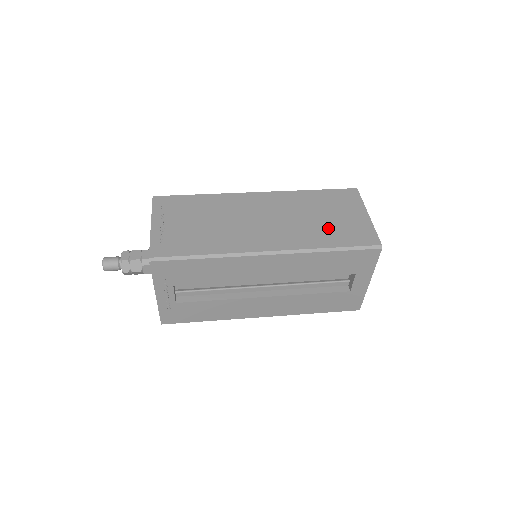
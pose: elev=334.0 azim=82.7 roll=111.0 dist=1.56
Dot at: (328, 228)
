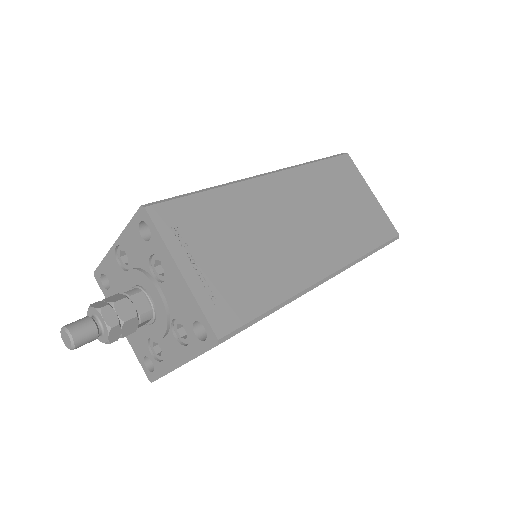
Dot at: (356, 222)
